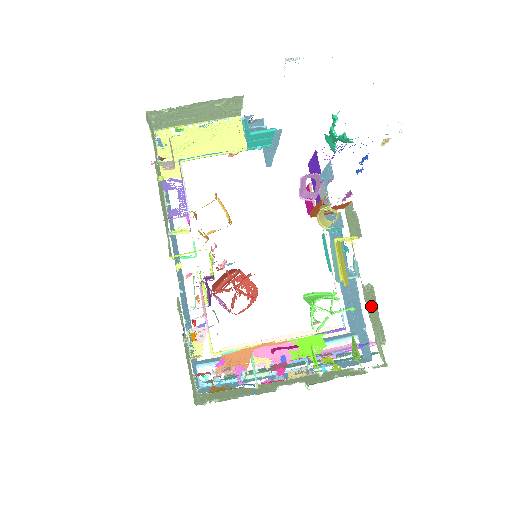
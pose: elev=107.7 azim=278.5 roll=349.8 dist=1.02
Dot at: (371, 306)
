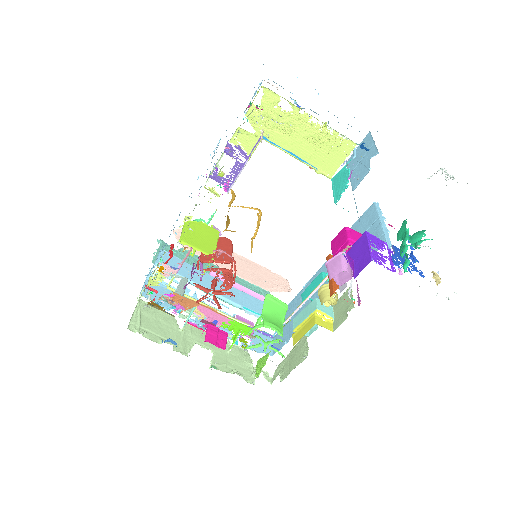
Dot at: (297, 354)
